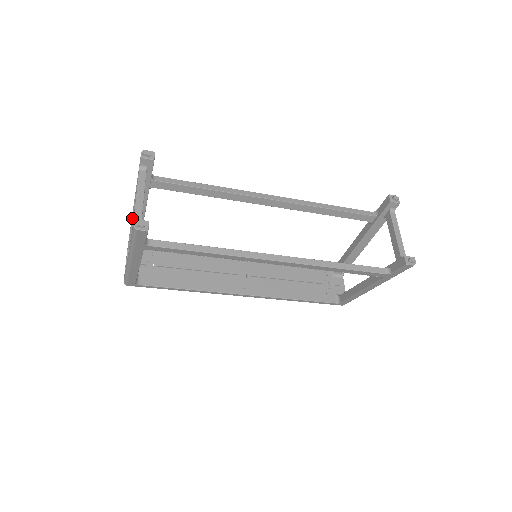
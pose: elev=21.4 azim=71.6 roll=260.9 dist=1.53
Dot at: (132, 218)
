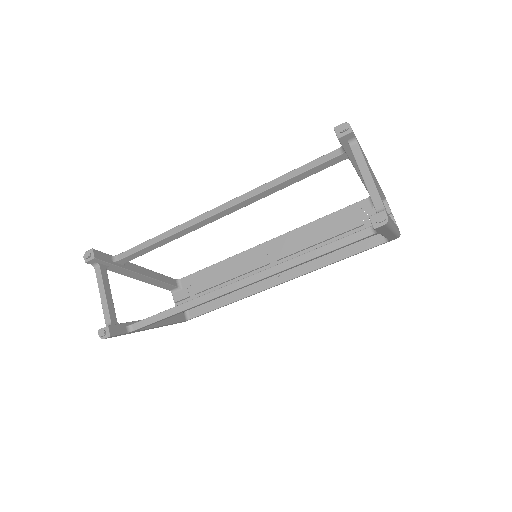
Dot at: occluded
